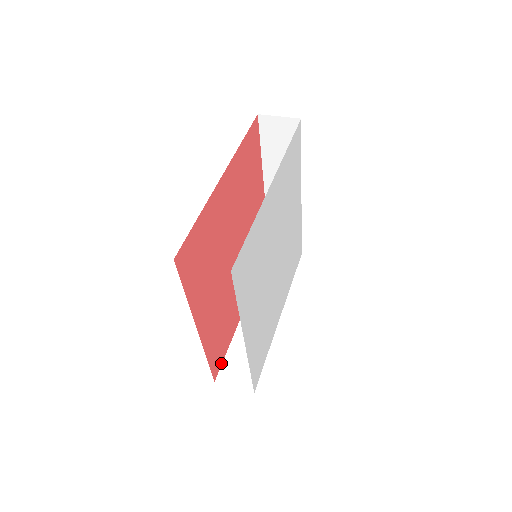
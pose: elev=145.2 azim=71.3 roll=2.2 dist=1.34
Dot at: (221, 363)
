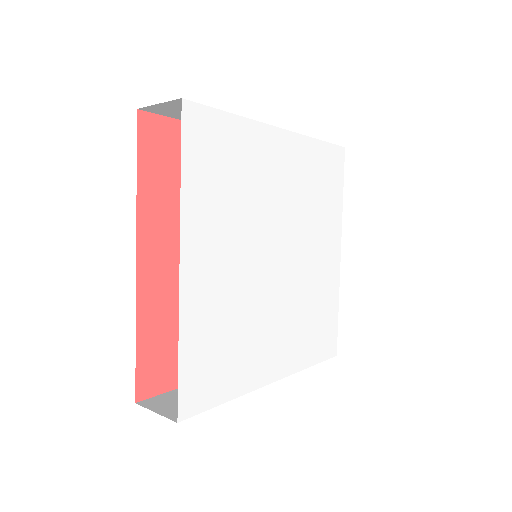
Dot at: (160, 391)
